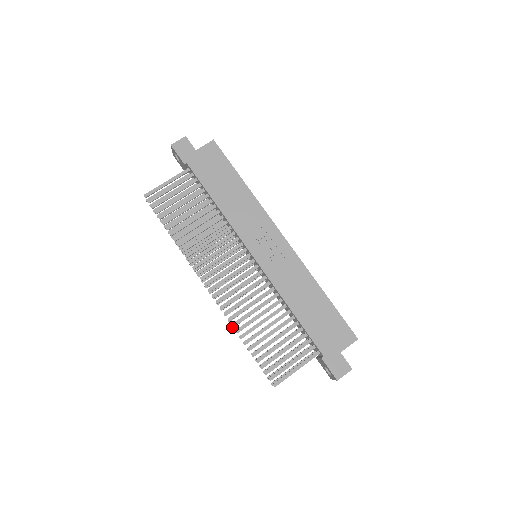
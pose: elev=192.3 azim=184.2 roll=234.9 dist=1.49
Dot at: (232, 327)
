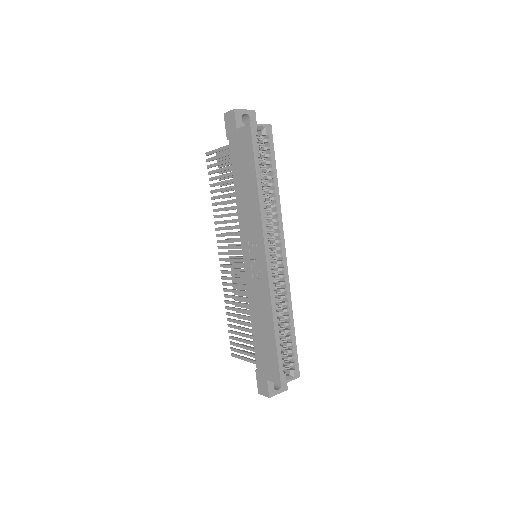
Dot at: (234, 293)
